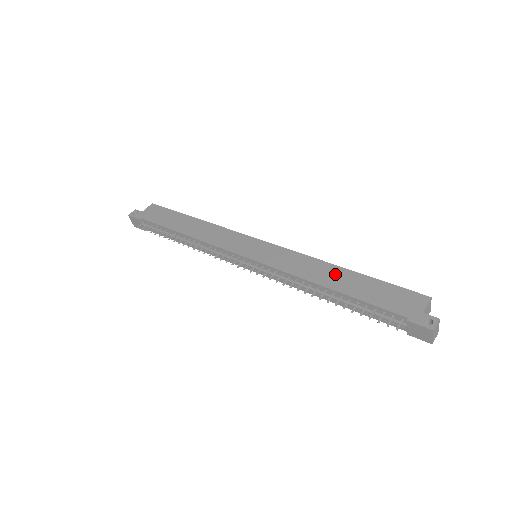
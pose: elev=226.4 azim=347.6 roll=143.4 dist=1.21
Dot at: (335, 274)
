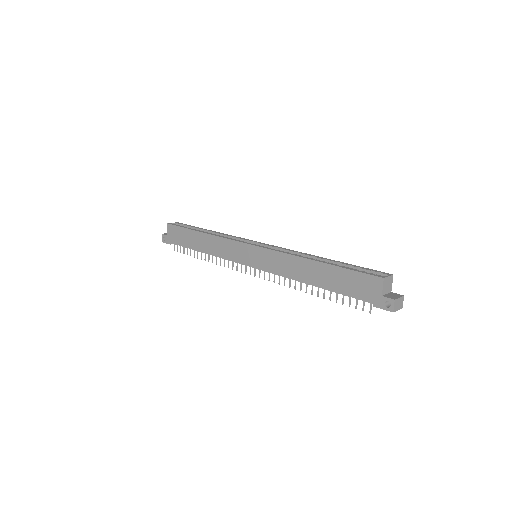
Dot at: (311, 270)
